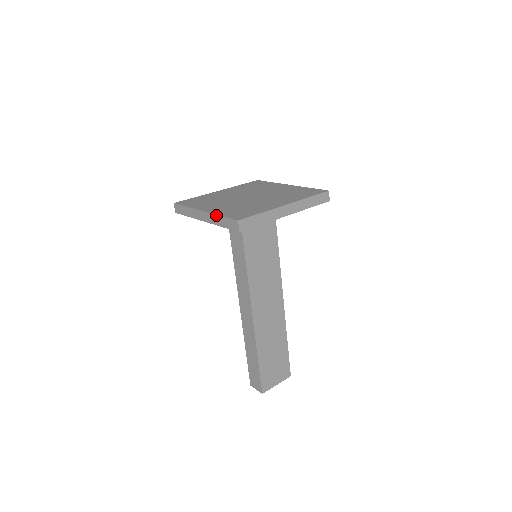
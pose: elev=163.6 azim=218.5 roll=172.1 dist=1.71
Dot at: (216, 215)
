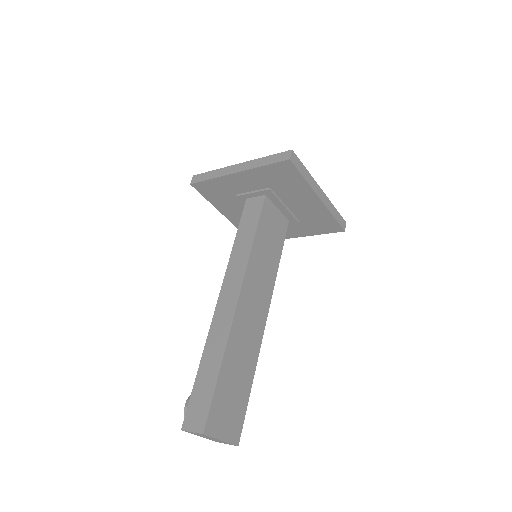
Dot at: (259, 158)
